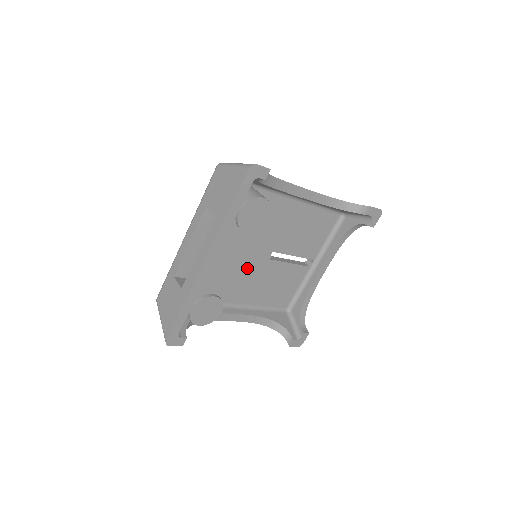
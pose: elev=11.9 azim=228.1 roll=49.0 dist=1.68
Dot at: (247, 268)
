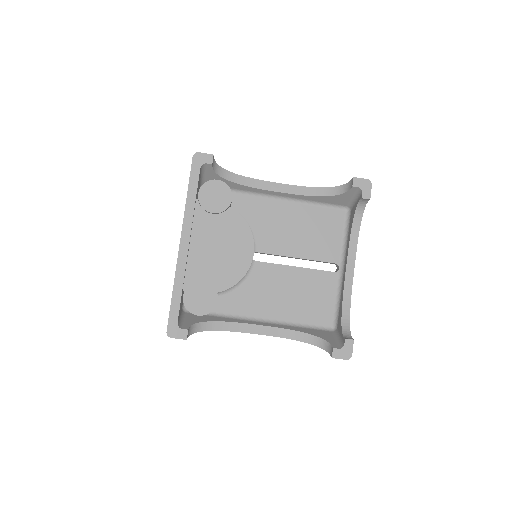
Dot at: (231, 253)
